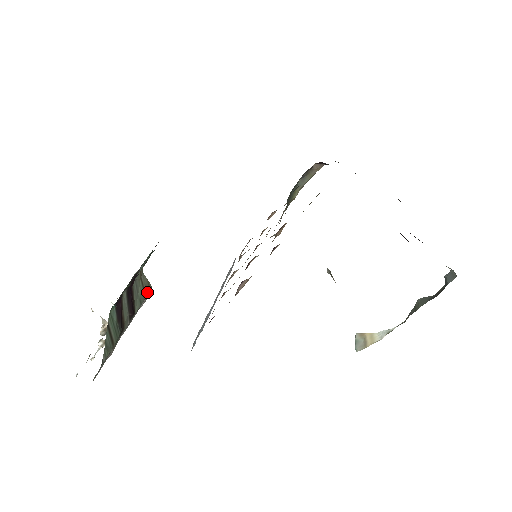
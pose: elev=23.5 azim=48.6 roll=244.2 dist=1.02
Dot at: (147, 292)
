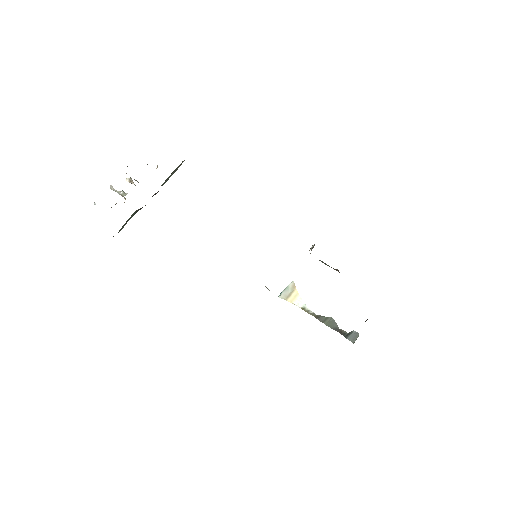
Dot at: occluded
